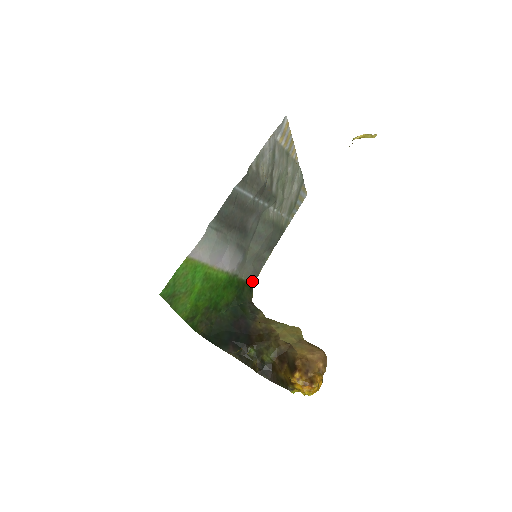
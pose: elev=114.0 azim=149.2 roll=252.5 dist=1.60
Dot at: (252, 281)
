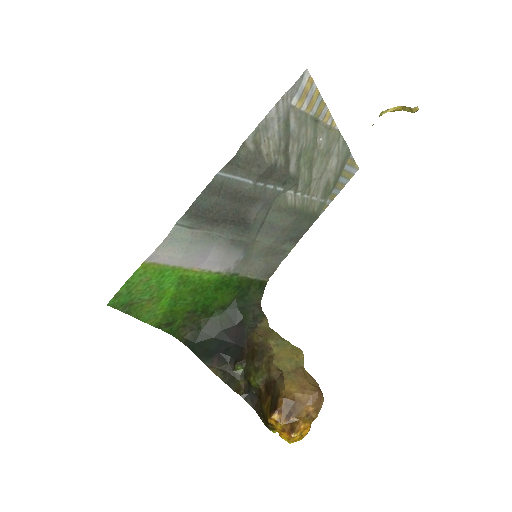
Dot at: (264, 278)
